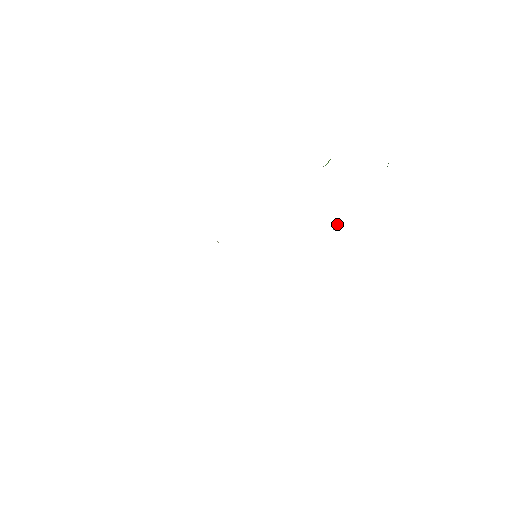
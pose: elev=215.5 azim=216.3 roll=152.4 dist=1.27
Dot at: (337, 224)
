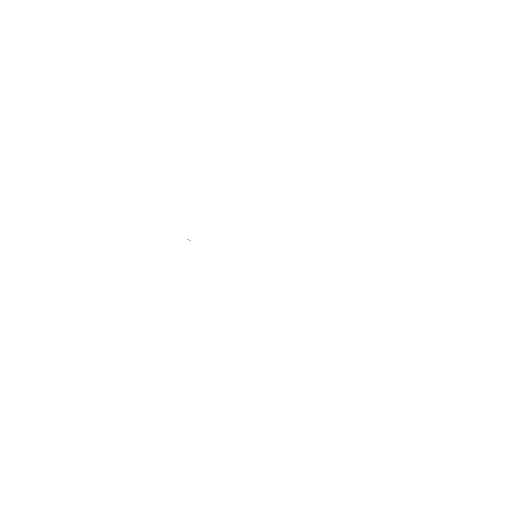
Dot at: occluded
